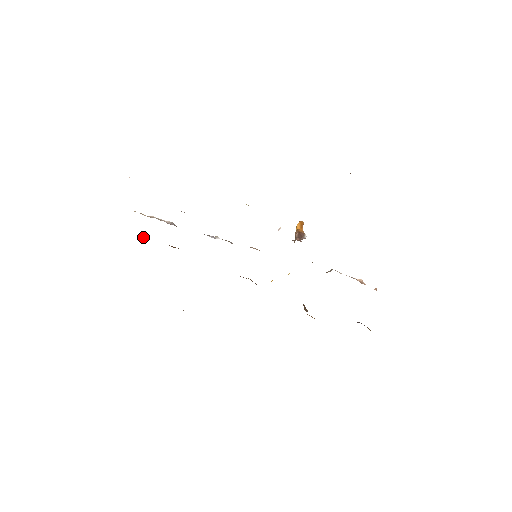
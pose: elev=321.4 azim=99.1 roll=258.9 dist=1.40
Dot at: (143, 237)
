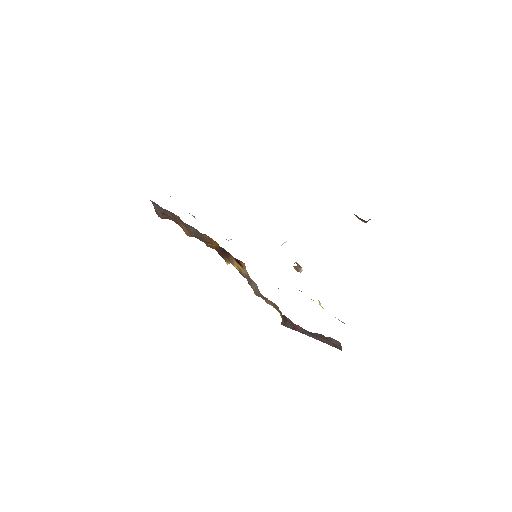
Dot at: (166, 215)
